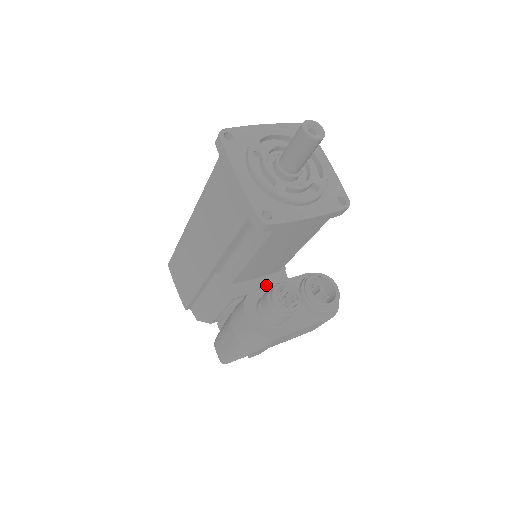
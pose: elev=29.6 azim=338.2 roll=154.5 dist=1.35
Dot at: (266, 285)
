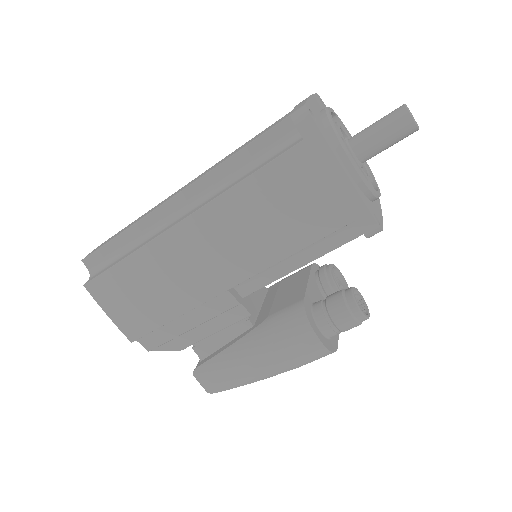
Dot at: (306, 292)
